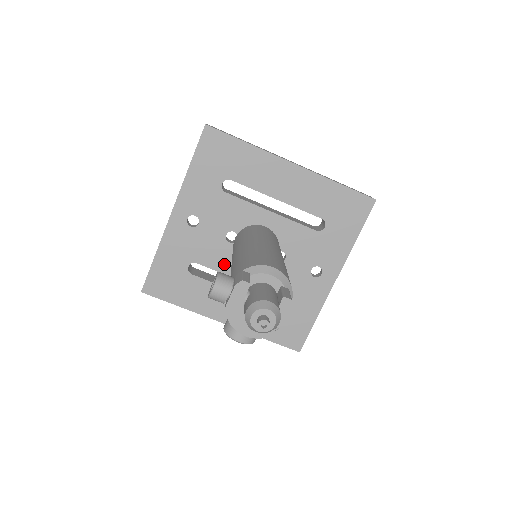
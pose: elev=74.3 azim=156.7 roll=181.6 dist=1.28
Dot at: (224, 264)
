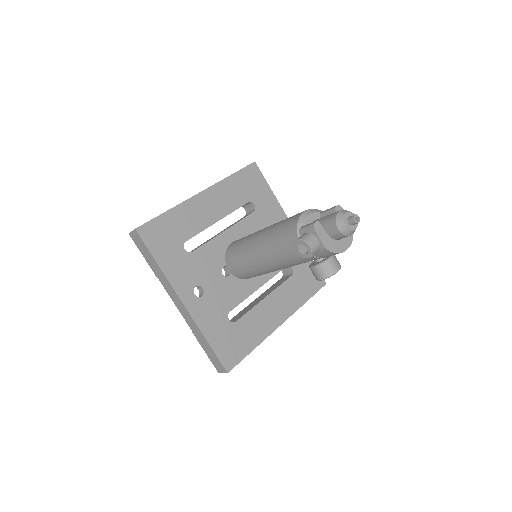
Dot at: (242, 292)
